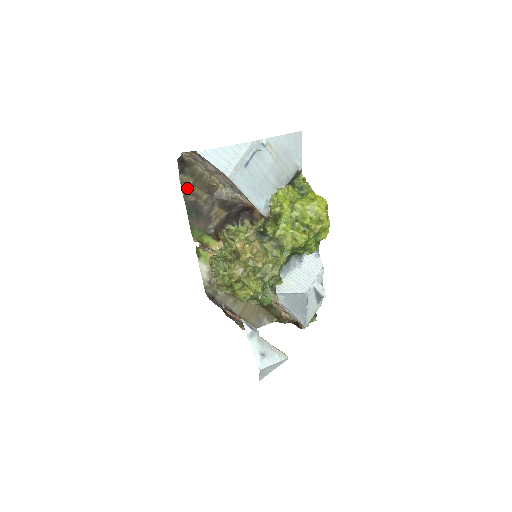
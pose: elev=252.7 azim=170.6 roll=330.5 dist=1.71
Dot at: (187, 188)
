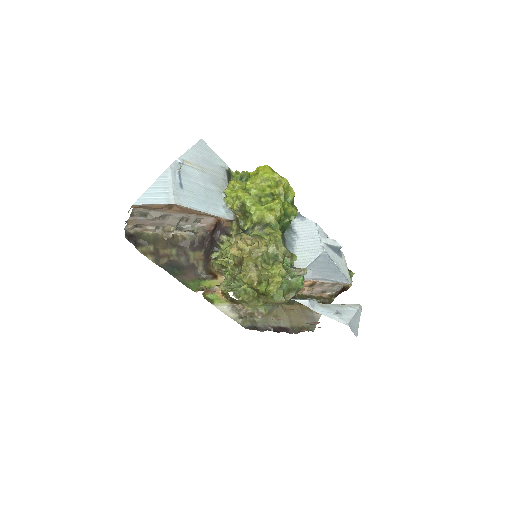
Dot at: (153, 255)
